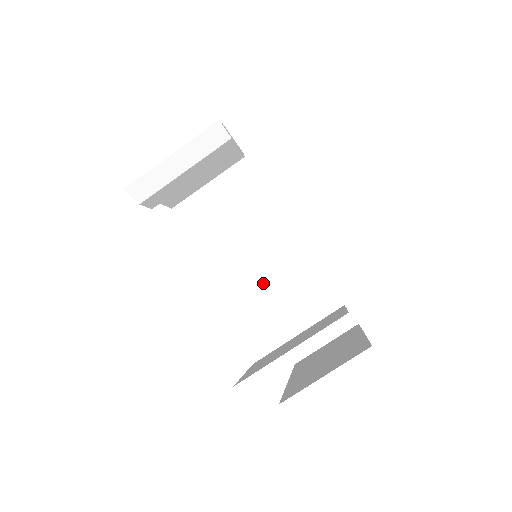
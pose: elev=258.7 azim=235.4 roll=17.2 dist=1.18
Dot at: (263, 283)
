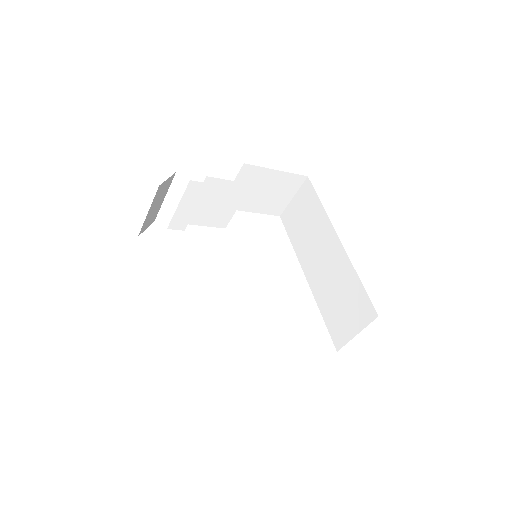
Dot at: (318, 281)
